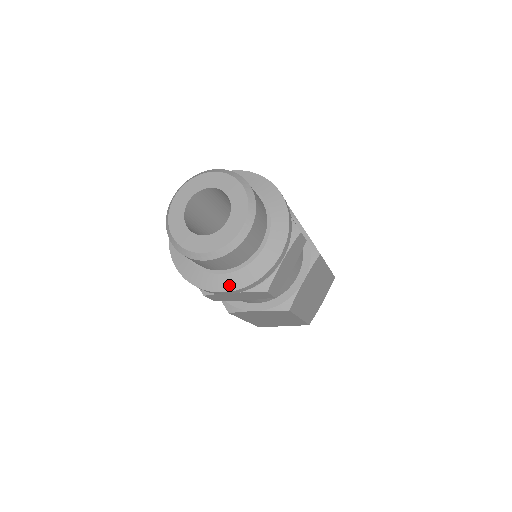
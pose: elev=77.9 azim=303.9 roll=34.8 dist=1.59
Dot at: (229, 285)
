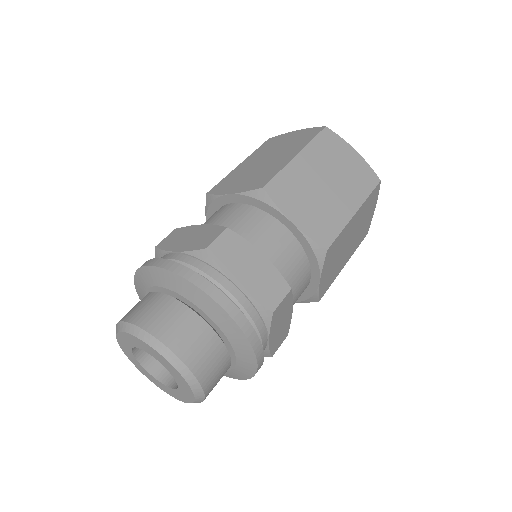
Dot at: (228, 375)
